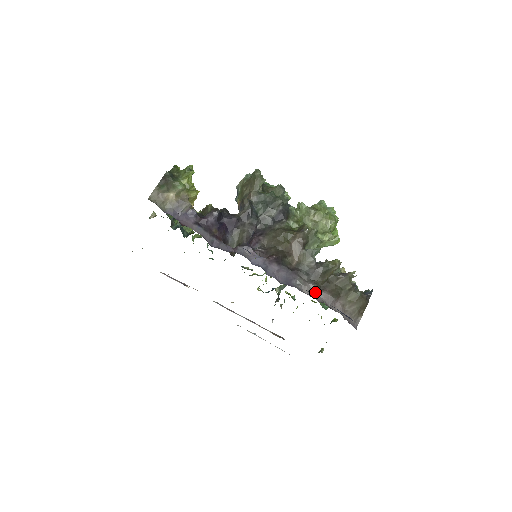
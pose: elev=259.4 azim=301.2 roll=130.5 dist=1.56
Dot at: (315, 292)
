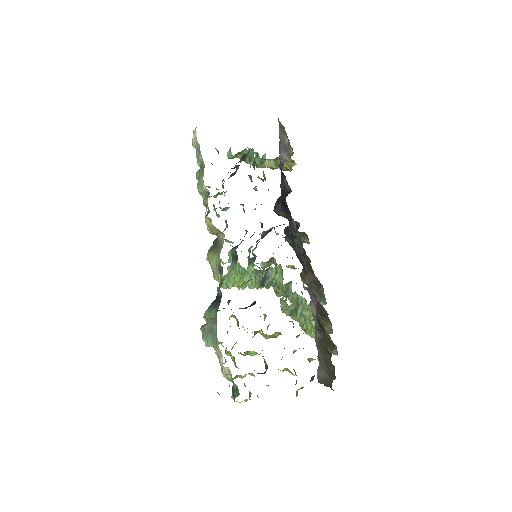
Dot at: (314, 306)
